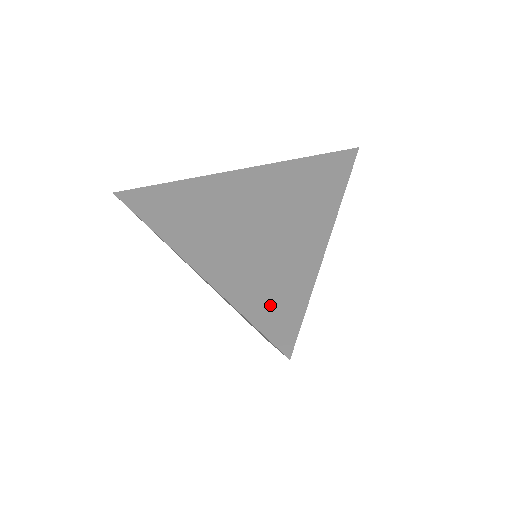
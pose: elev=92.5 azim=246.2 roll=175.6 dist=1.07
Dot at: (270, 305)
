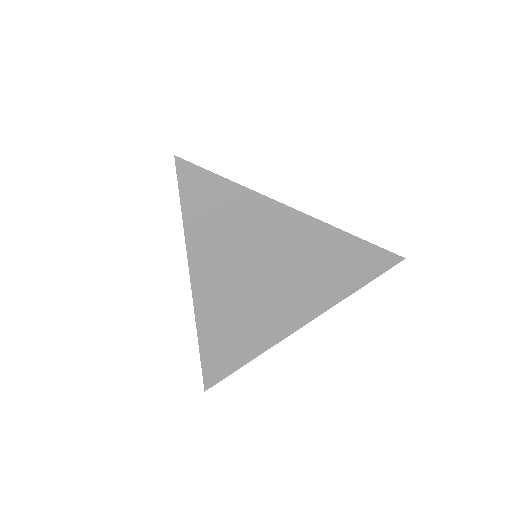
Dot at: (220, 356)
